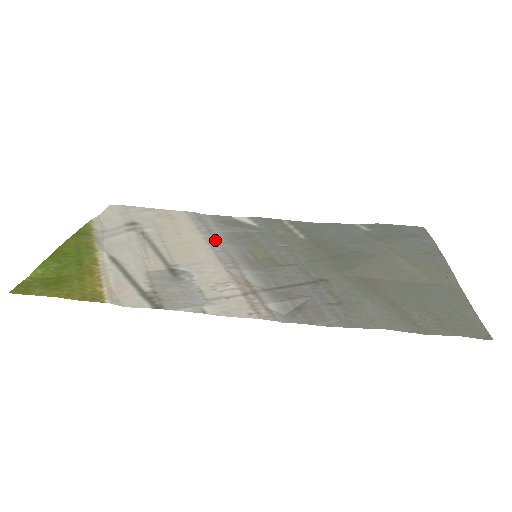
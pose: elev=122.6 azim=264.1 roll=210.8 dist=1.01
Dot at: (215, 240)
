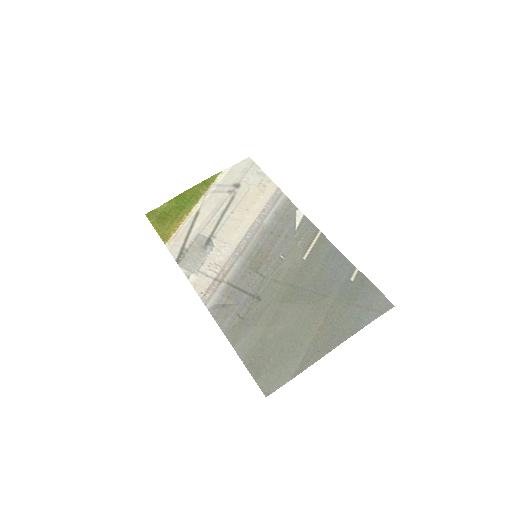
Dot at: (256, 227)
